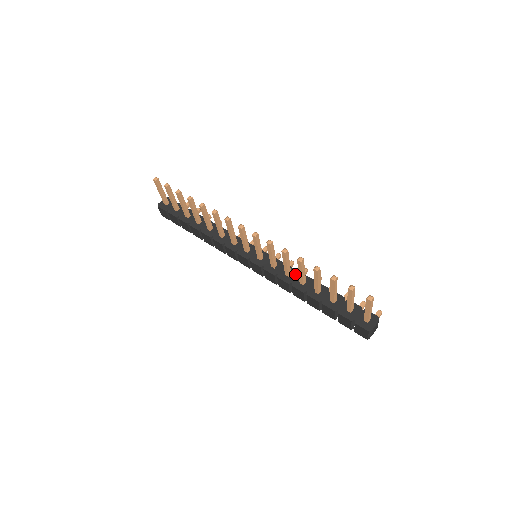
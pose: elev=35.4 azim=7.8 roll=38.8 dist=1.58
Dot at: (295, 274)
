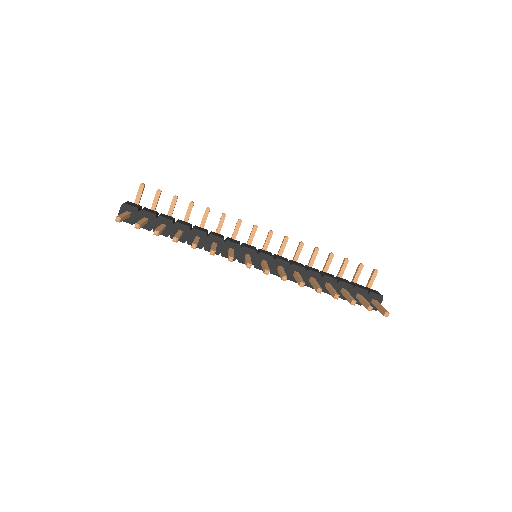
Dot at: (302, 272)
